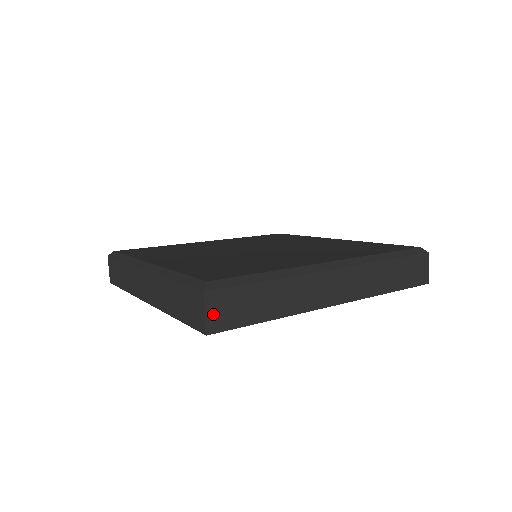
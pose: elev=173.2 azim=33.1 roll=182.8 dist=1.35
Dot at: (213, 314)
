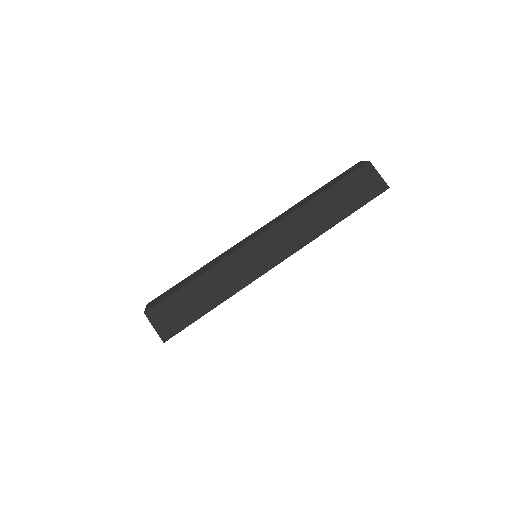
Dot at: (161, 325)
